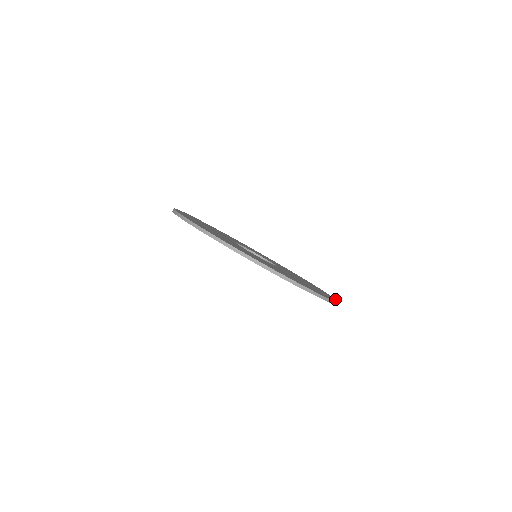
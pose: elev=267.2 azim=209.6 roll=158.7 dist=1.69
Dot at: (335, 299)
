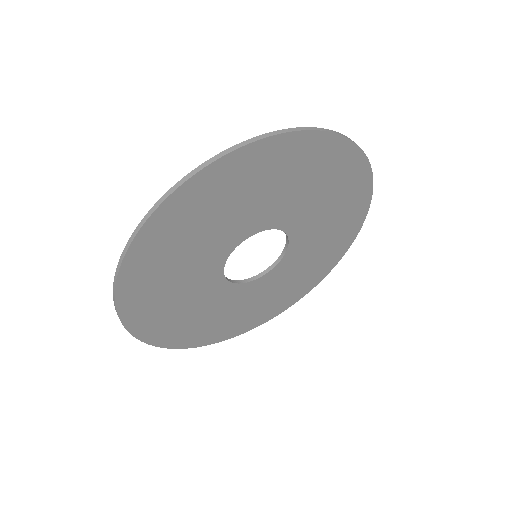
Dot at: (349, 144)
